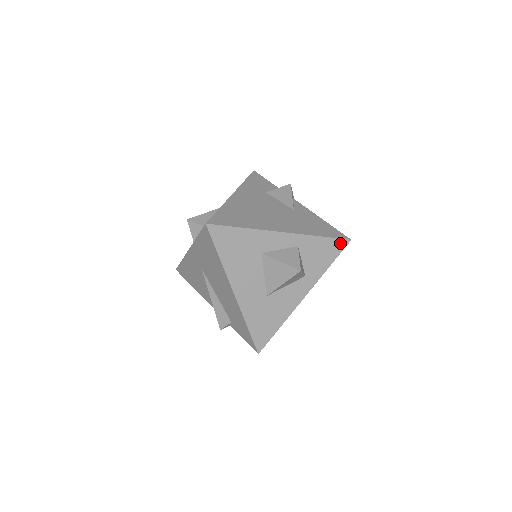
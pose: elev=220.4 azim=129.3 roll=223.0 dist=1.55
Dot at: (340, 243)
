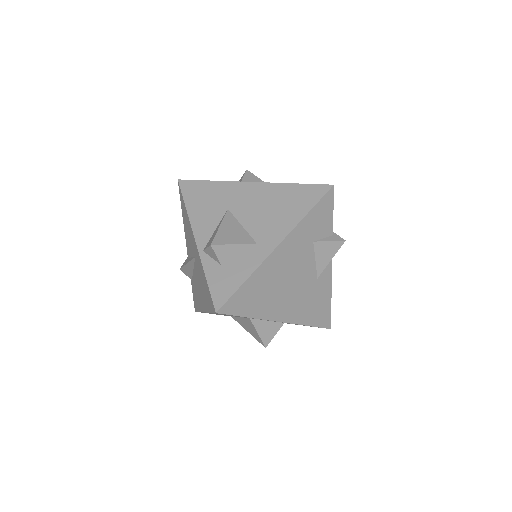
Dot at: occluded
